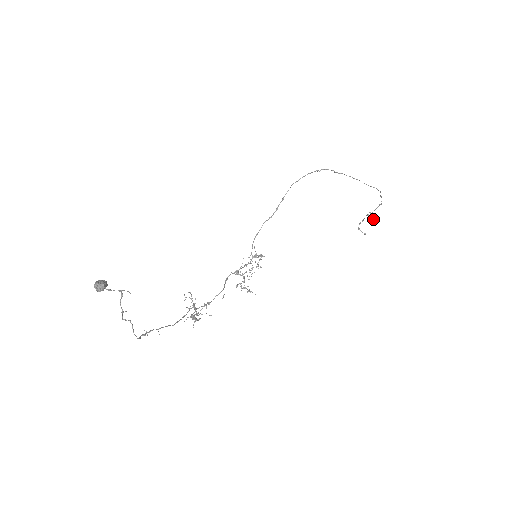
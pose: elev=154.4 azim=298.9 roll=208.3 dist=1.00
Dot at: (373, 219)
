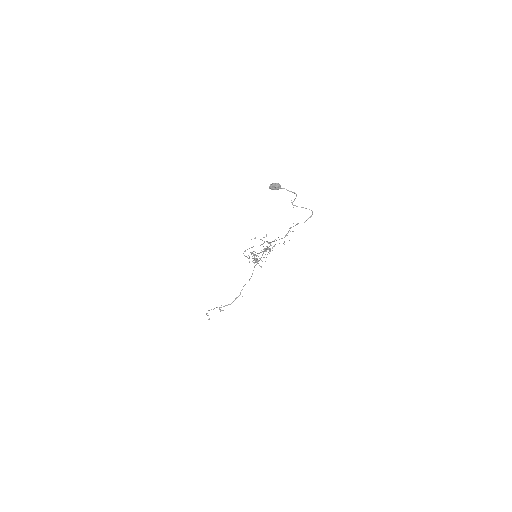
Dot at: (222, 310)
